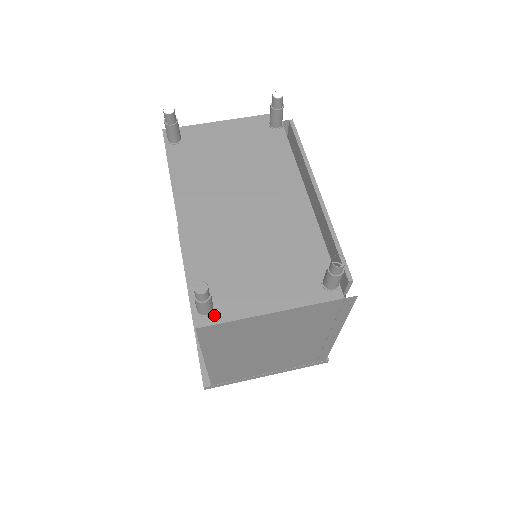
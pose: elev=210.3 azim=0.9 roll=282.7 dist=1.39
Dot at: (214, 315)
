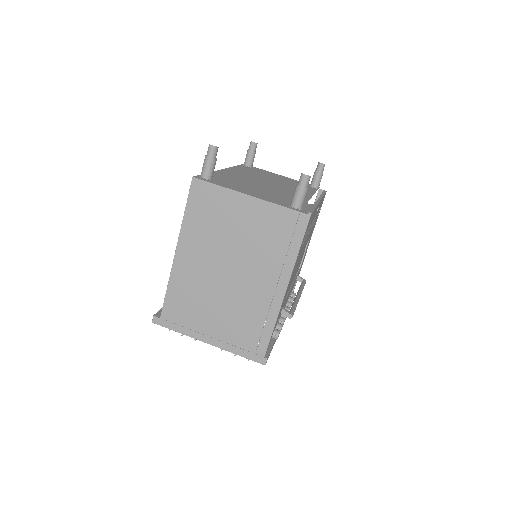
Dot at: (209, 180)
